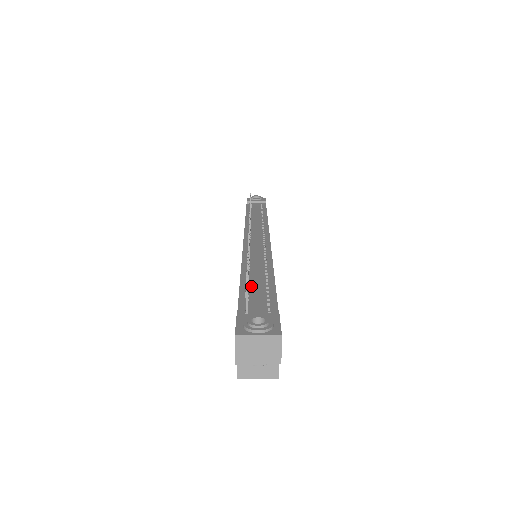
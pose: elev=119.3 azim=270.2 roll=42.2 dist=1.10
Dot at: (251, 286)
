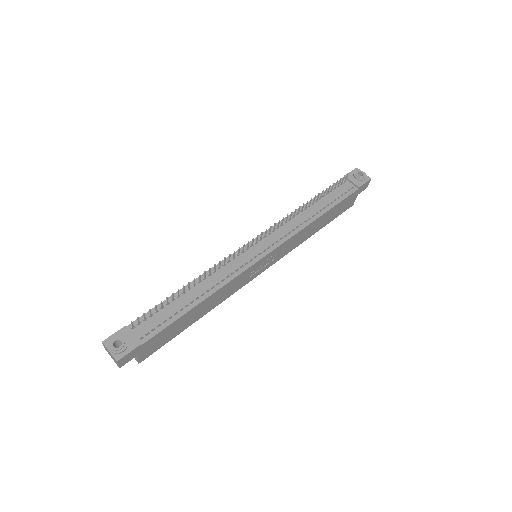
Dot at: (171, 304)
